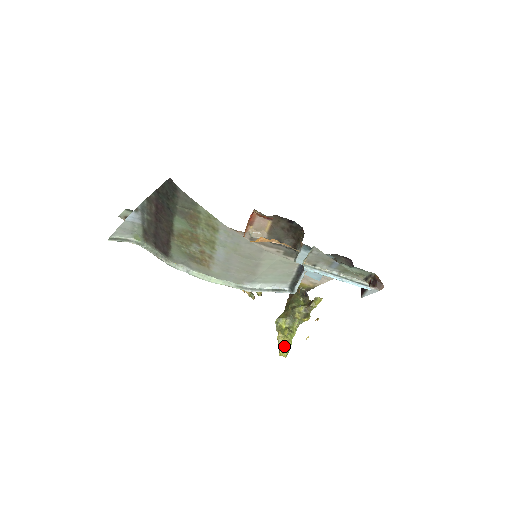
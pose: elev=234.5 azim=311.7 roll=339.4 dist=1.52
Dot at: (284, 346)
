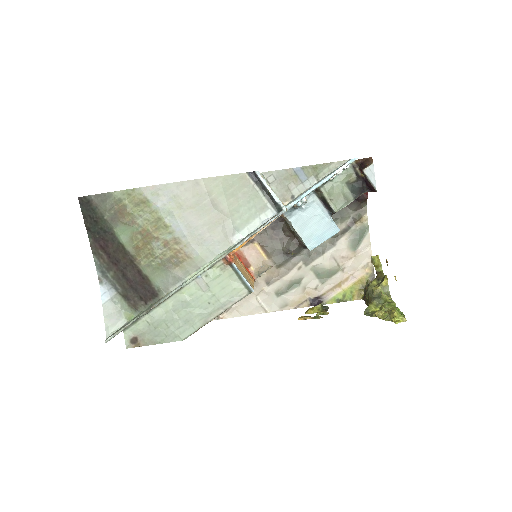
Dot at: (390, 313)
